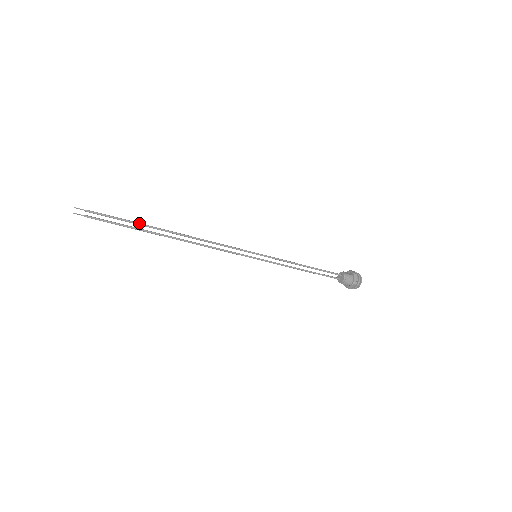
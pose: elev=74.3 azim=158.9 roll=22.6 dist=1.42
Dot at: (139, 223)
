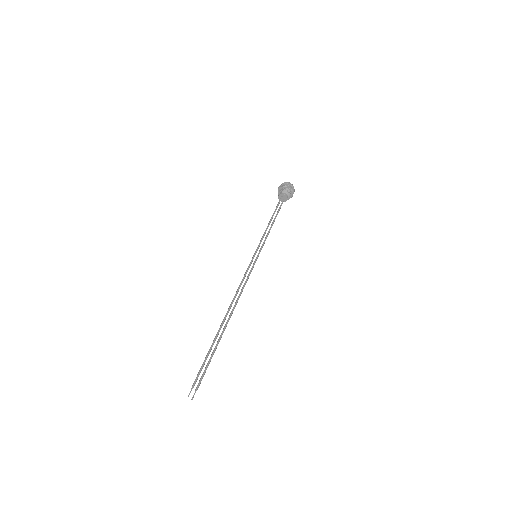
Dot at: (213, 343)
